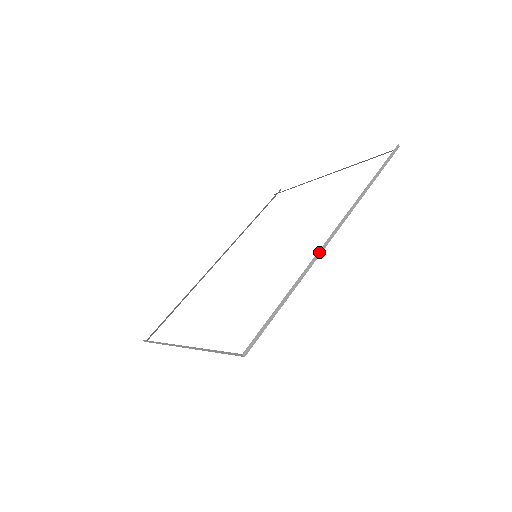
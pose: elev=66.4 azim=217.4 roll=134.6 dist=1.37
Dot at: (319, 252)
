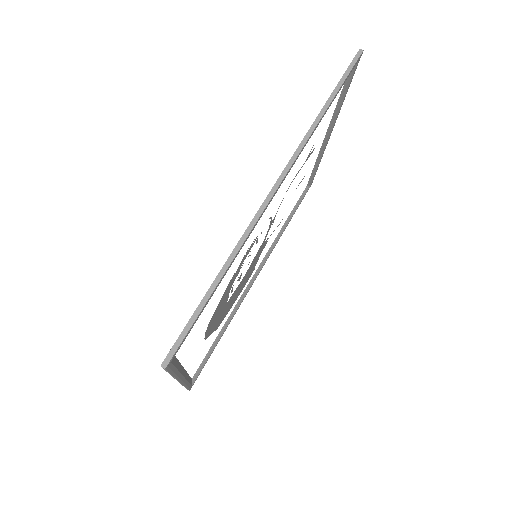
Dot at: (258, 213)
